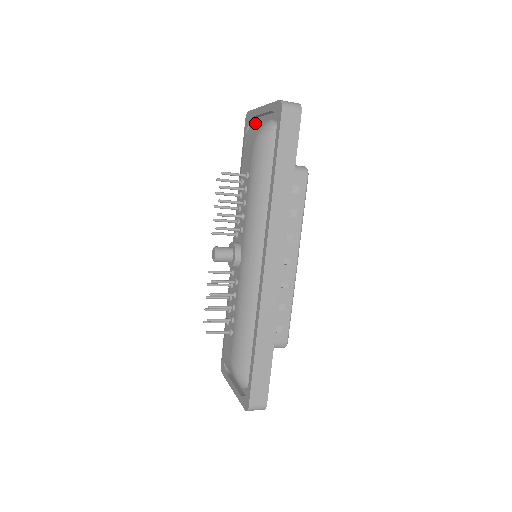
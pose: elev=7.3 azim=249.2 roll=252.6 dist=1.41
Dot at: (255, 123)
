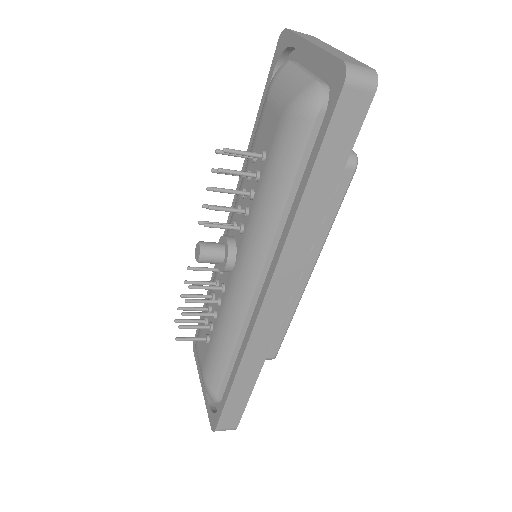
Dot at: (293, 63)
